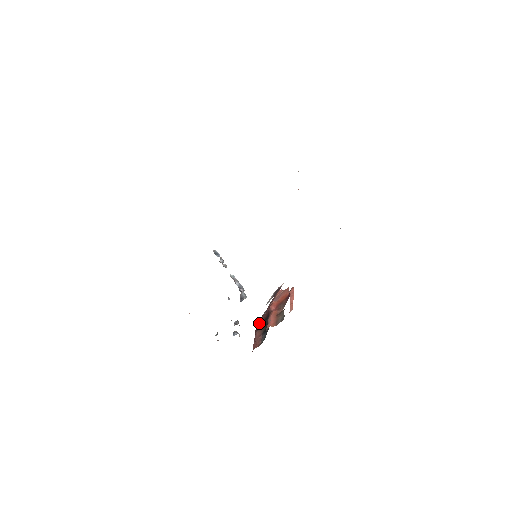
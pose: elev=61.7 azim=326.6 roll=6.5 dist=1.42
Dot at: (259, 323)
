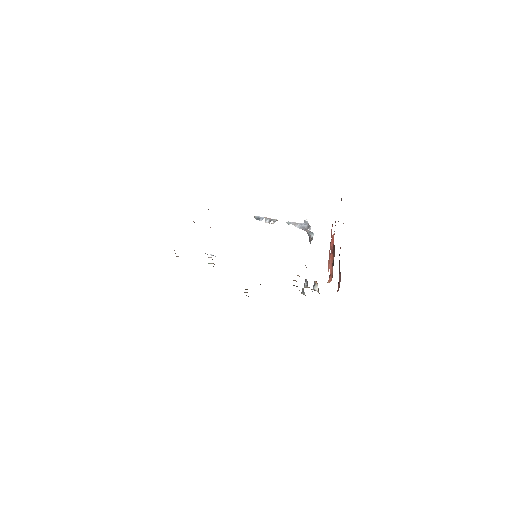
Dot at: occluded
